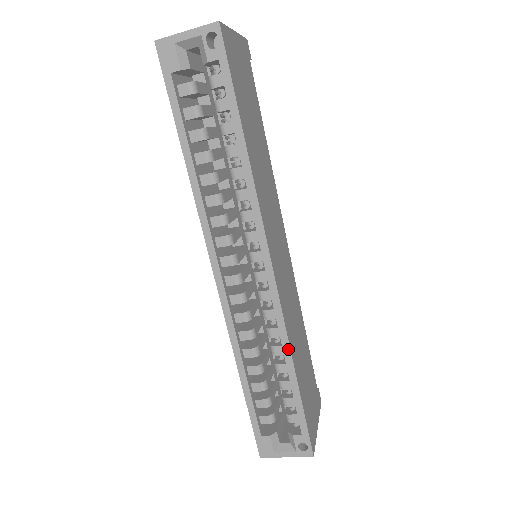
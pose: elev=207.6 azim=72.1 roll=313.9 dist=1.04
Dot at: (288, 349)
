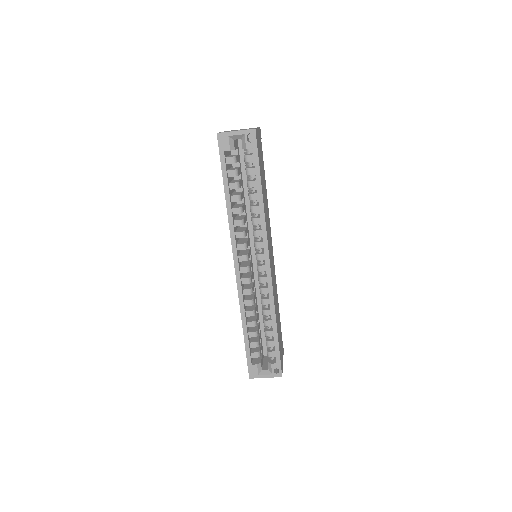
Dot at: (274, 311)
